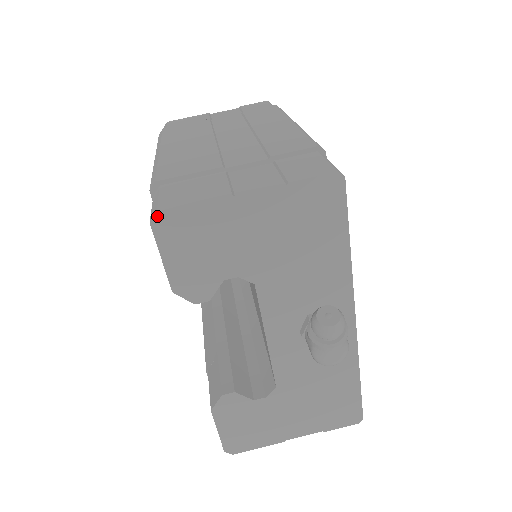
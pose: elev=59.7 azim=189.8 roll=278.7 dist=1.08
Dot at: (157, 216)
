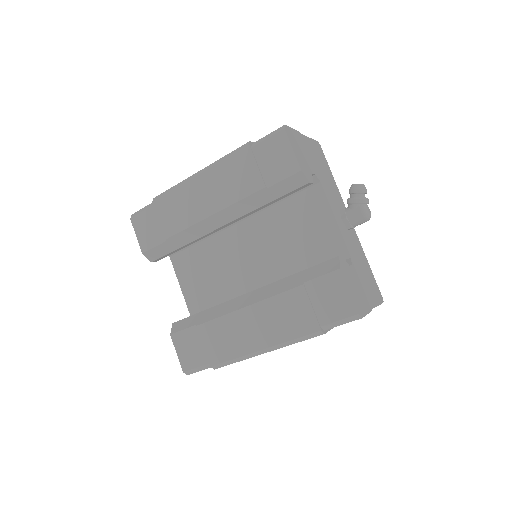
Dot at: (285, 127)
